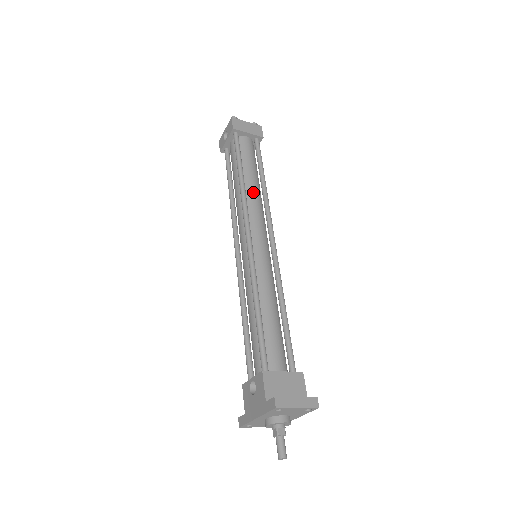
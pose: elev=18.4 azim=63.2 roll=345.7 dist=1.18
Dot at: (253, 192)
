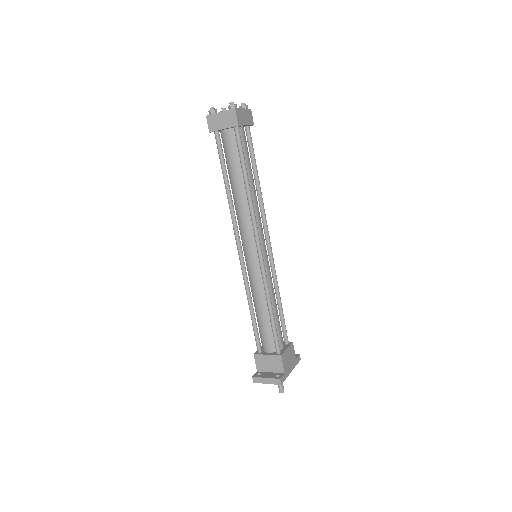
Dot at: (239, 201)
